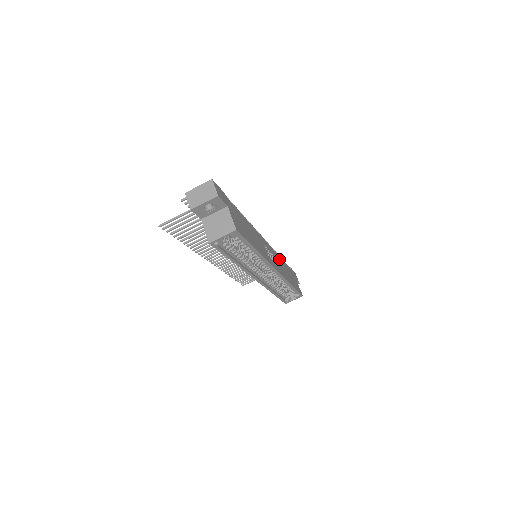
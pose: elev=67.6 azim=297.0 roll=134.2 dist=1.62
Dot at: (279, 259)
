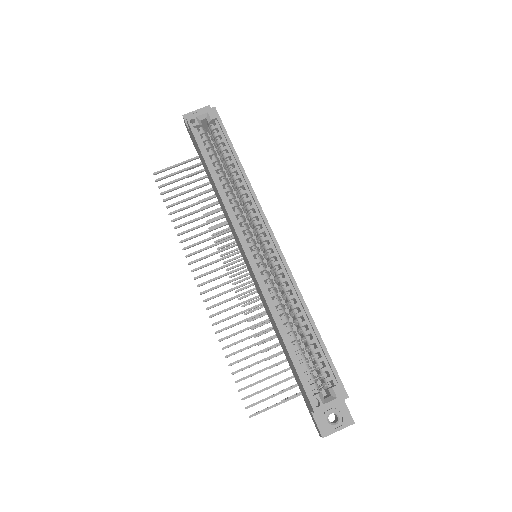
Dot at: occluded
